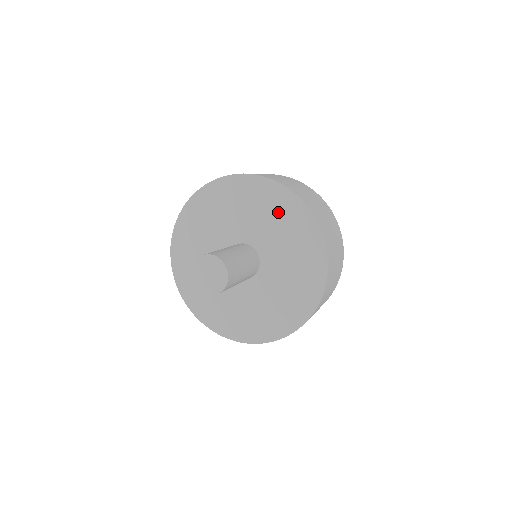
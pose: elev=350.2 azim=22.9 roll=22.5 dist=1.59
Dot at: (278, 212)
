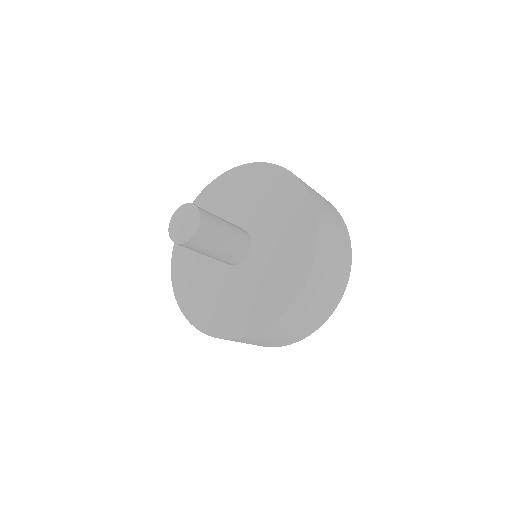
Dot at: (261, 187)
